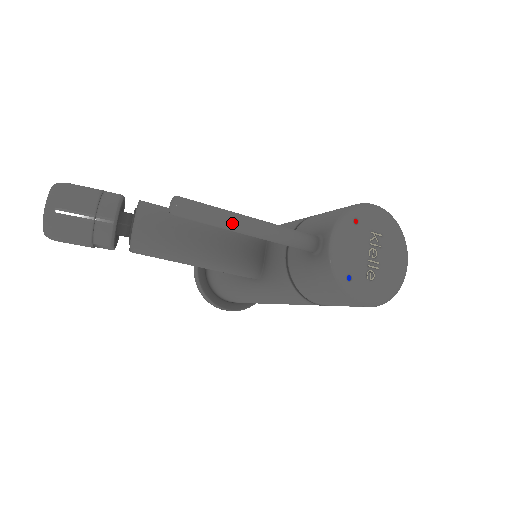
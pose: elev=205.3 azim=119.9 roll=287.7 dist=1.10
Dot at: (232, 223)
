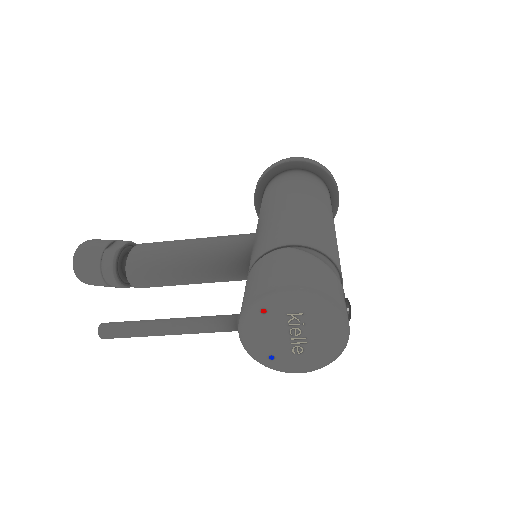
Dot at: (148, 335)
